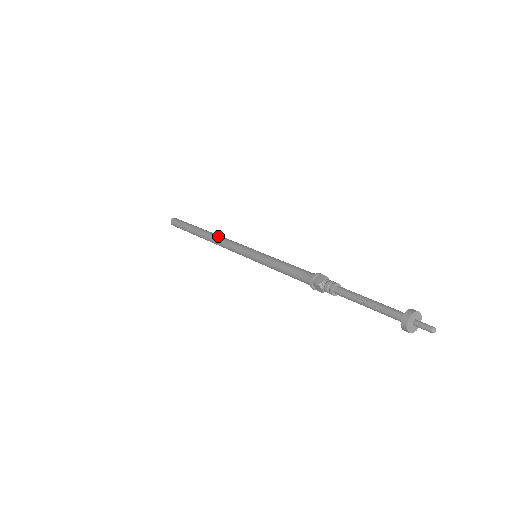
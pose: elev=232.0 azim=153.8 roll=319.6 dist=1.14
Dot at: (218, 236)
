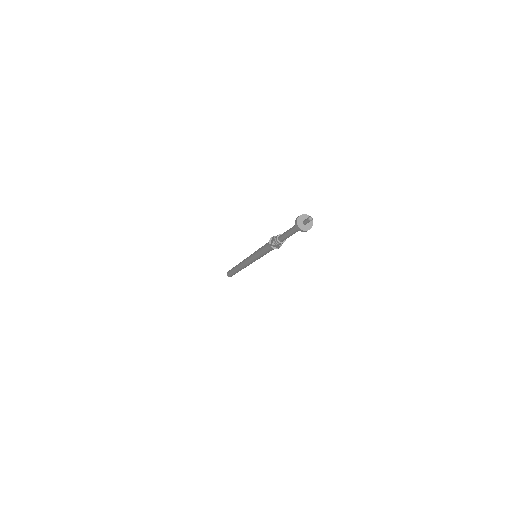
Dot at: occluded
